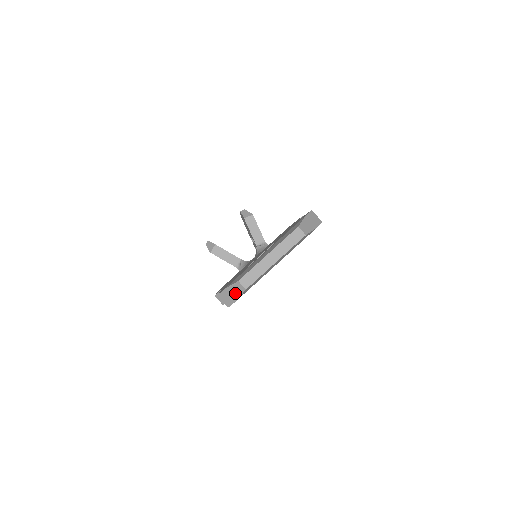
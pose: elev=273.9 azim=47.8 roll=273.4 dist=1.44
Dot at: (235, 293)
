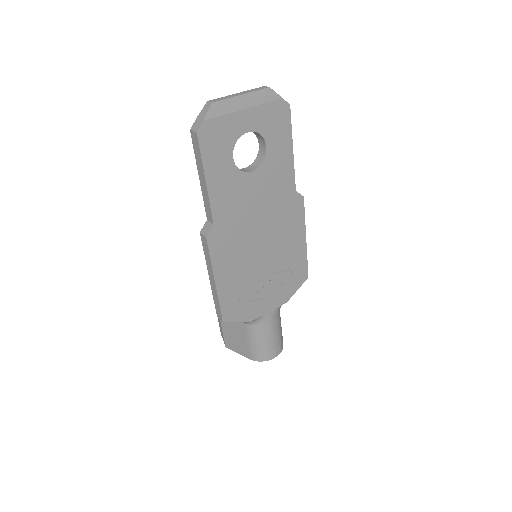
Dot at: (204, 114)
